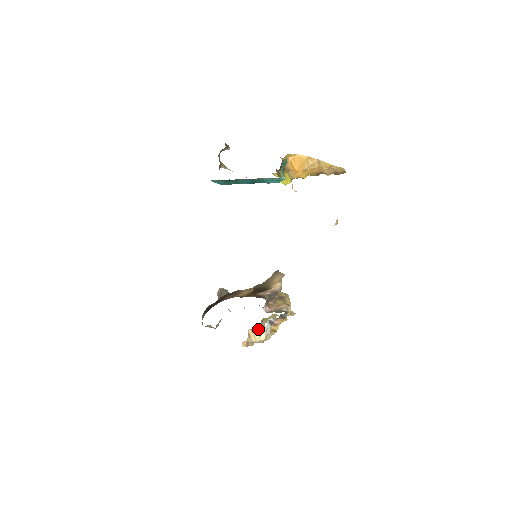
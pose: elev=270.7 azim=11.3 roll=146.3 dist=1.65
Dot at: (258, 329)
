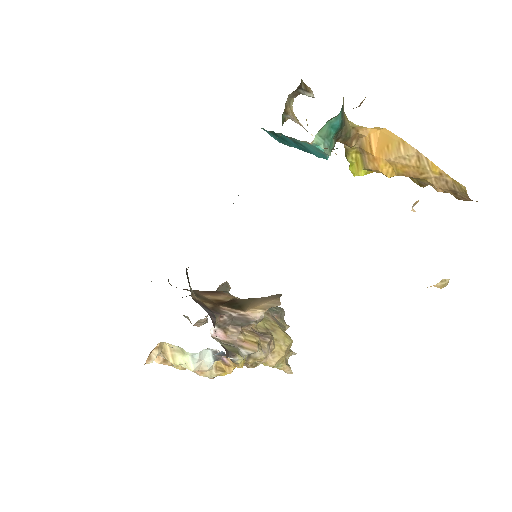
Dot at: (182, 350)
